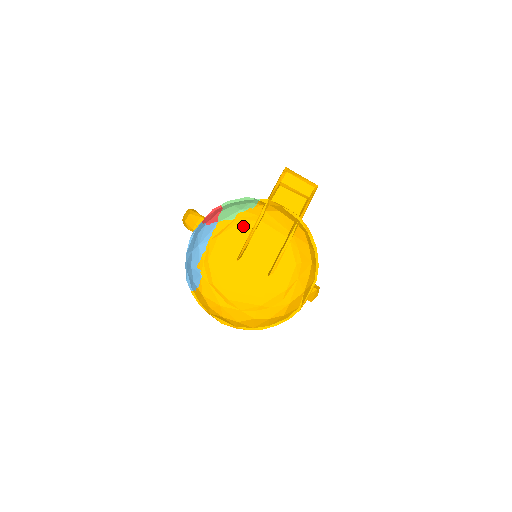
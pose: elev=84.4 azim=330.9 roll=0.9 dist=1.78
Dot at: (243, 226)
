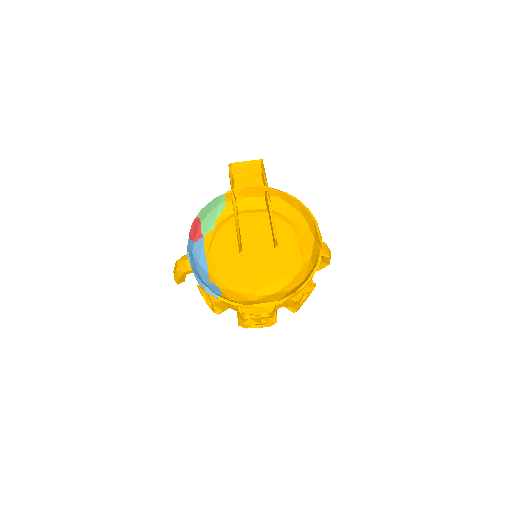
Dot at: (226, 226)
